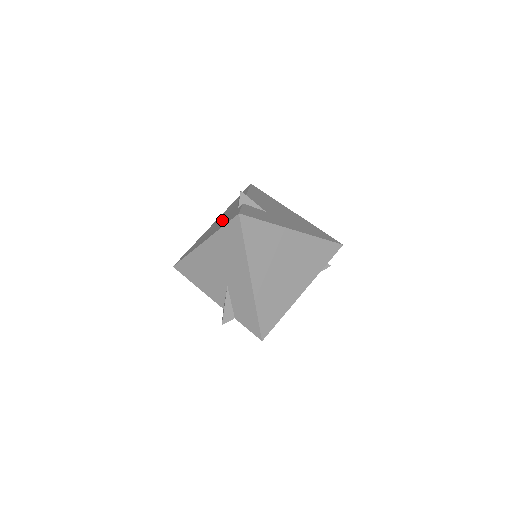
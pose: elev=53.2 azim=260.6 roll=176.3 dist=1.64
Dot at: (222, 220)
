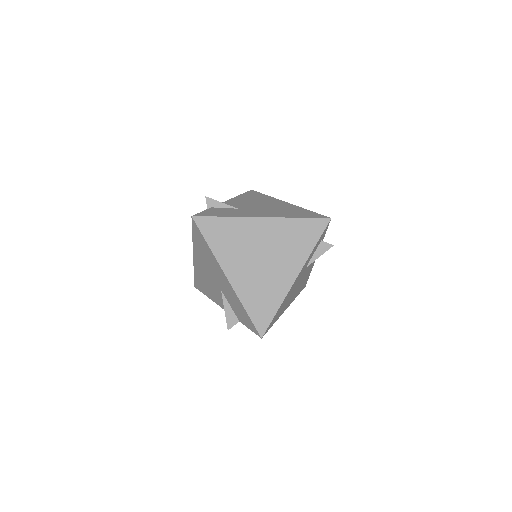
Dot at: occluded
